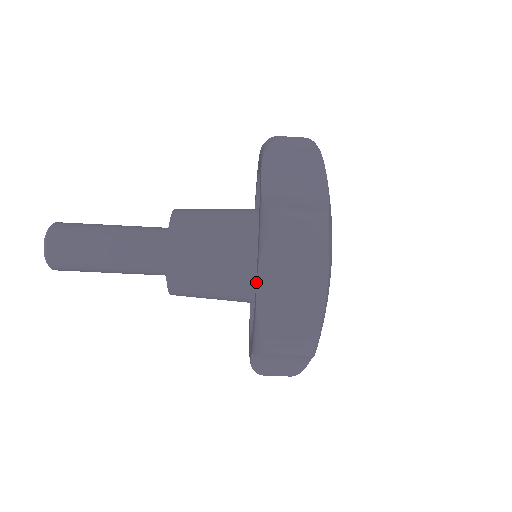
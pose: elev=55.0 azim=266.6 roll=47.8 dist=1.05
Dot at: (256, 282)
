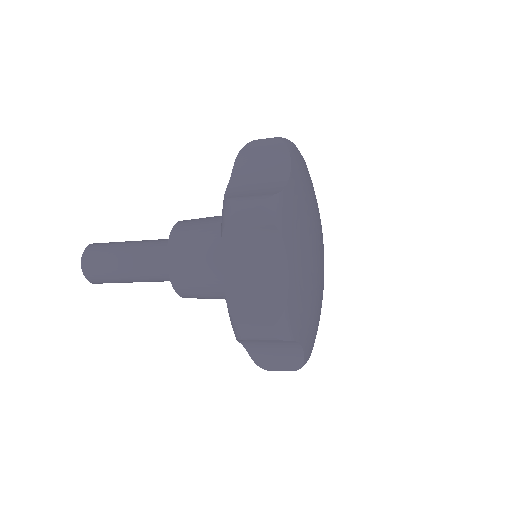
Dot at: occluded
